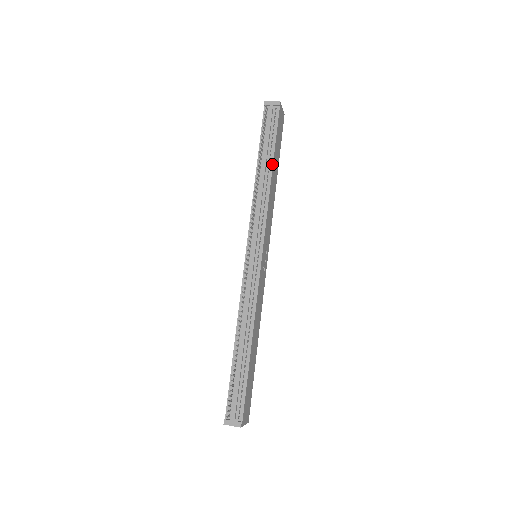
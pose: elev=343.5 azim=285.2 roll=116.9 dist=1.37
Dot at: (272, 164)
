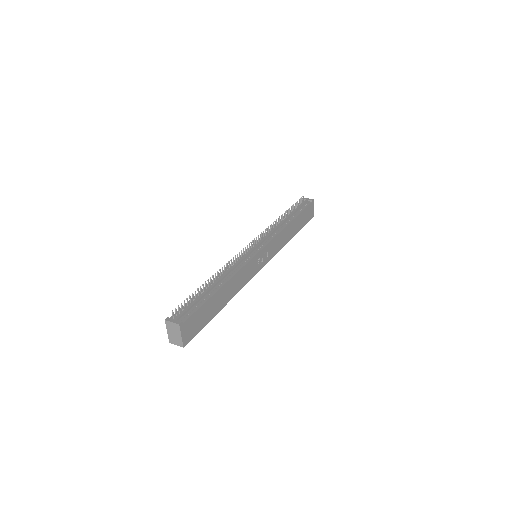
Dot at: (294, 218)
